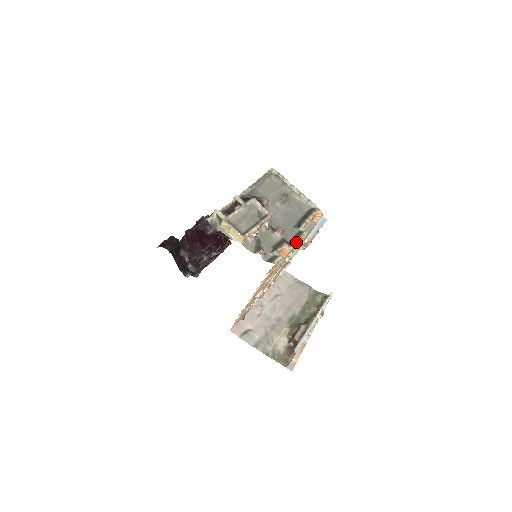
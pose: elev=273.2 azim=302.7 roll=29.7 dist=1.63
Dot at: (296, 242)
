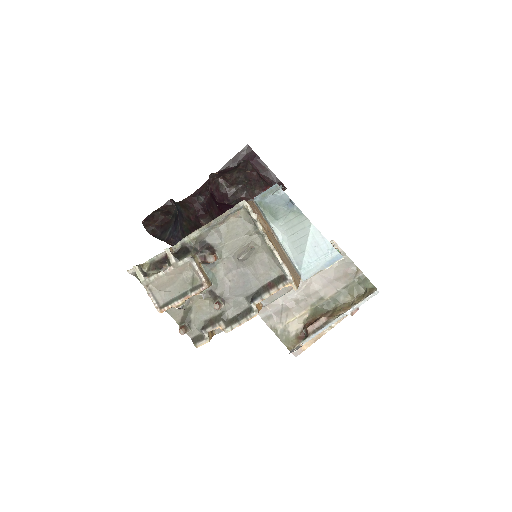
Dot at: (236, 324)
